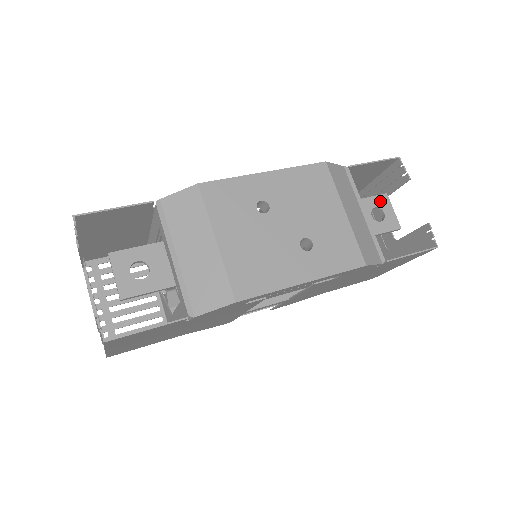
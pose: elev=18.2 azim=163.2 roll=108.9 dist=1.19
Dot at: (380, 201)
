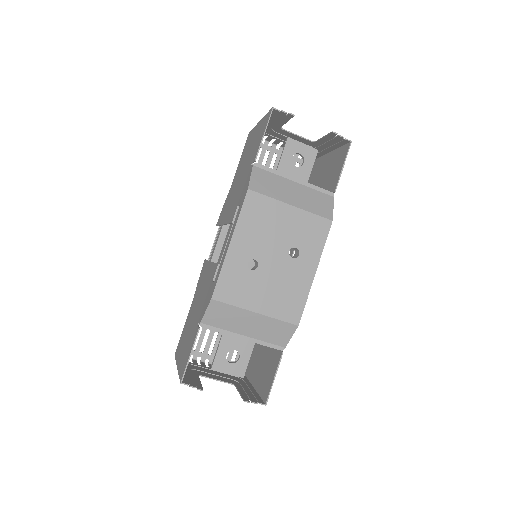
Dot at: (290, 149)
